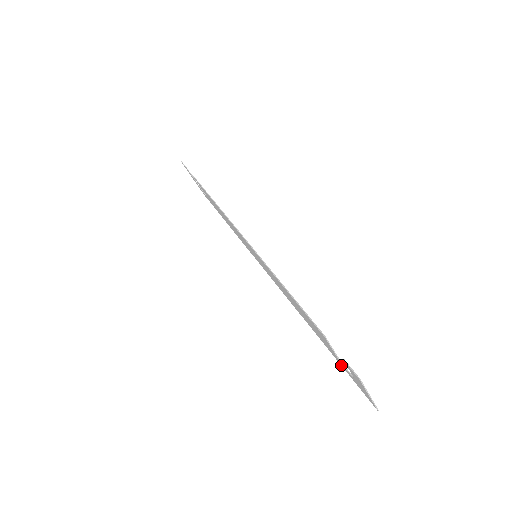
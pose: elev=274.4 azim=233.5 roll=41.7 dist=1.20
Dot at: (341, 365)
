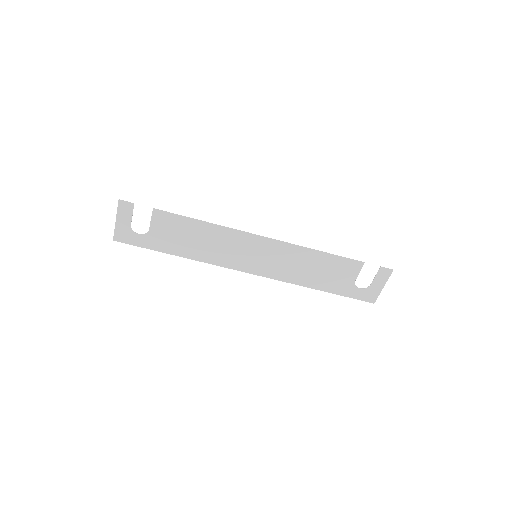
Dot at: (344, 295)
